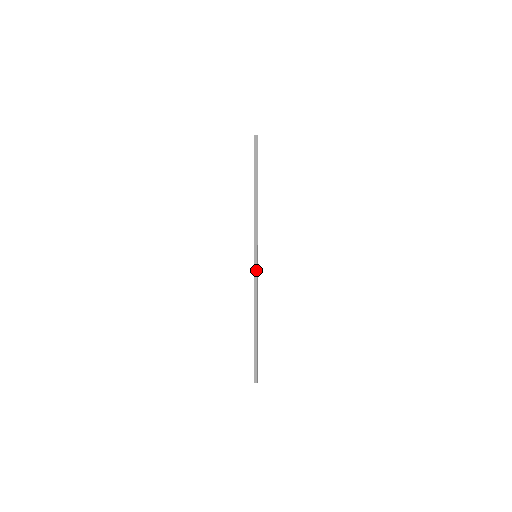
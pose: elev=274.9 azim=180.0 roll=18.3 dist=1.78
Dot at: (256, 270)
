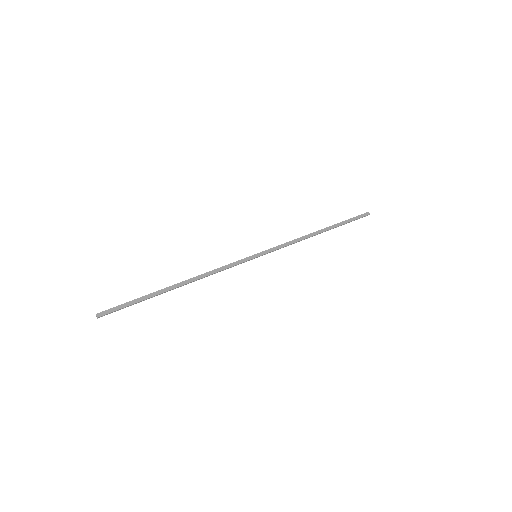
Dot at: (241, 262)
